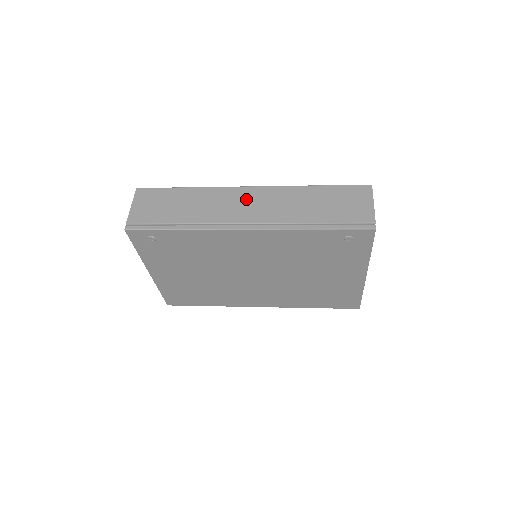
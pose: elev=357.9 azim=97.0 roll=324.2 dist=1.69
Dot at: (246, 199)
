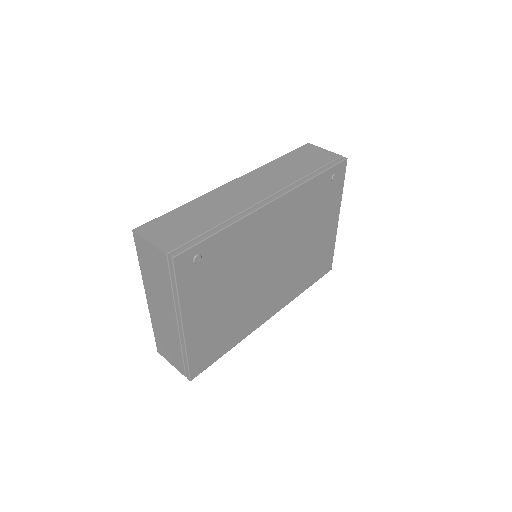
Dot at: (244, 186)
